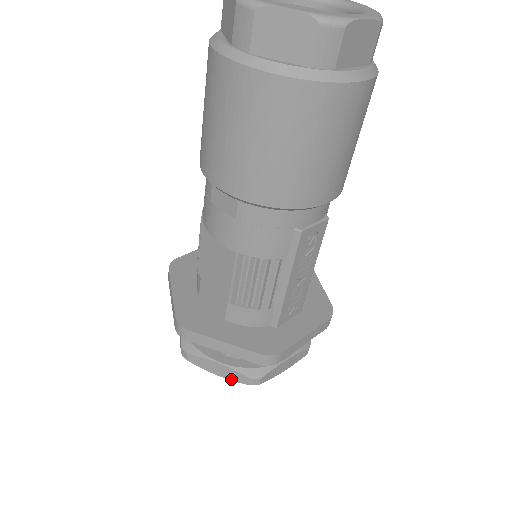
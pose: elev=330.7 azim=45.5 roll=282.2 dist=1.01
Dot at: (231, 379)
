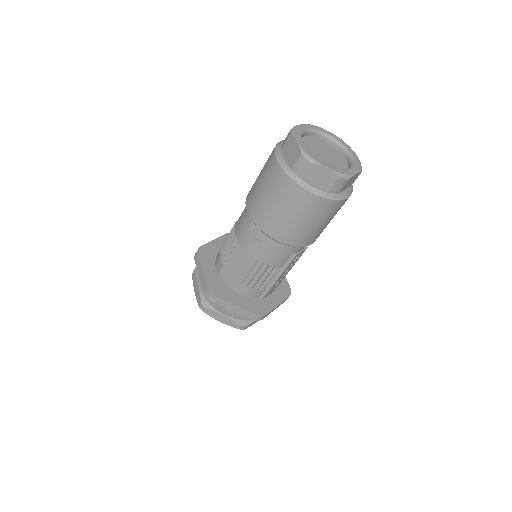
Dot at: (229, 325)
